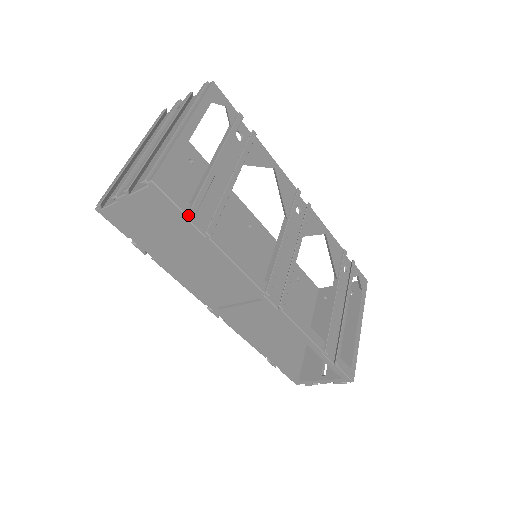
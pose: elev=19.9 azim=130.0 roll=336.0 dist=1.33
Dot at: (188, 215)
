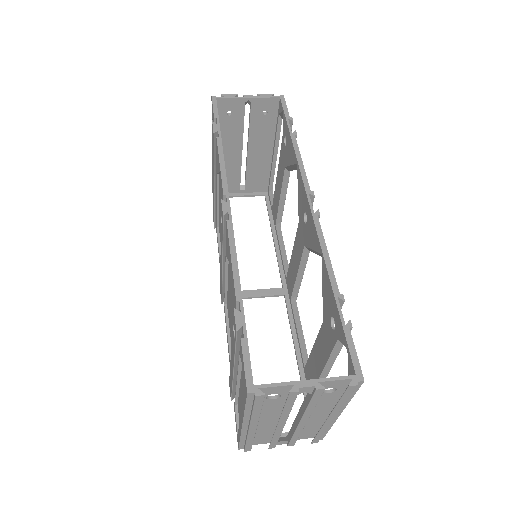
Dot at: occluded
